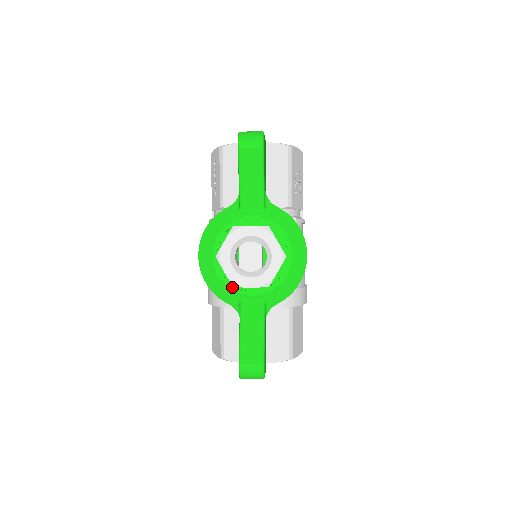
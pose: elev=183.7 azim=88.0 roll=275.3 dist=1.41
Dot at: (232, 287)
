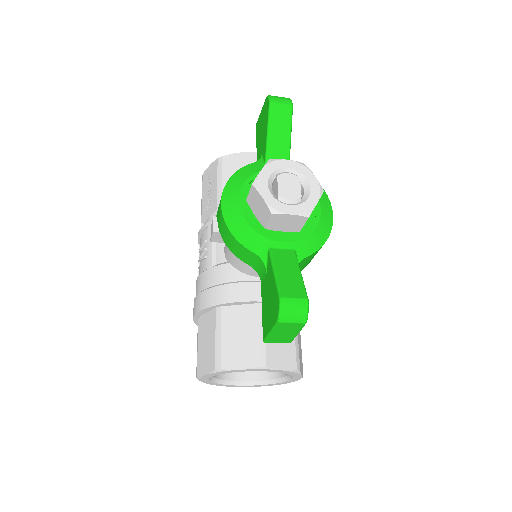
Dot at: (260, 232)
